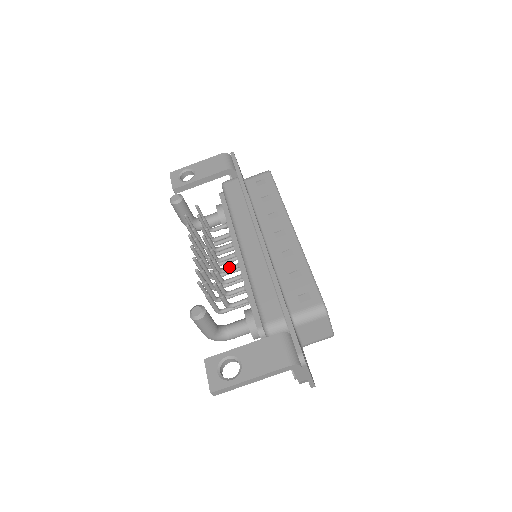
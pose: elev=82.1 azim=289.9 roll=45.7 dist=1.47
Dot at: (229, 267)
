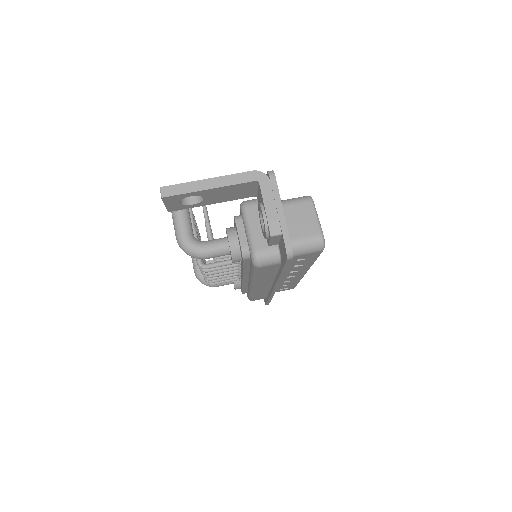
Dot at: occluded
